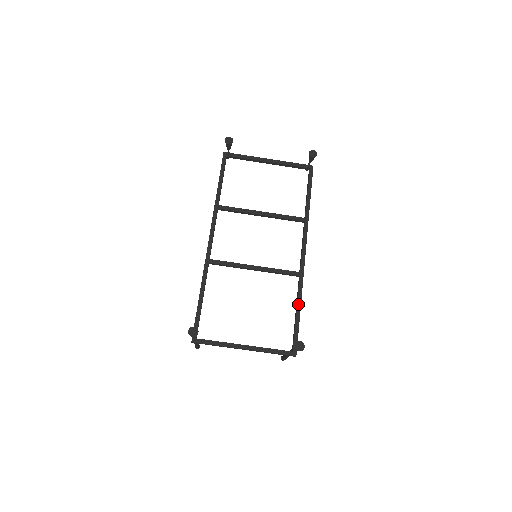
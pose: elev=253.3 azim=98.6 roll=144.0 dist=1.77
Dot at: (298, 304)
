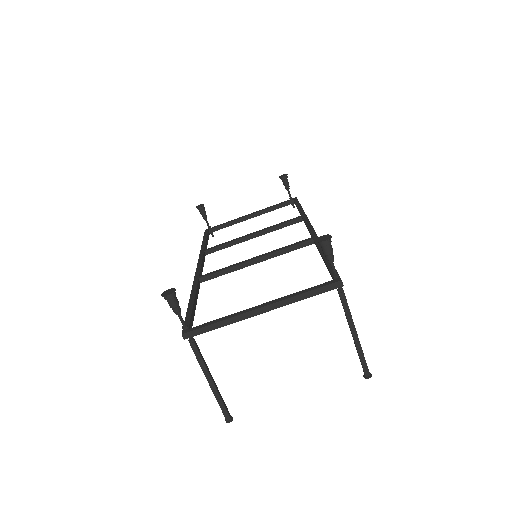
Dot at: (321, 252)
